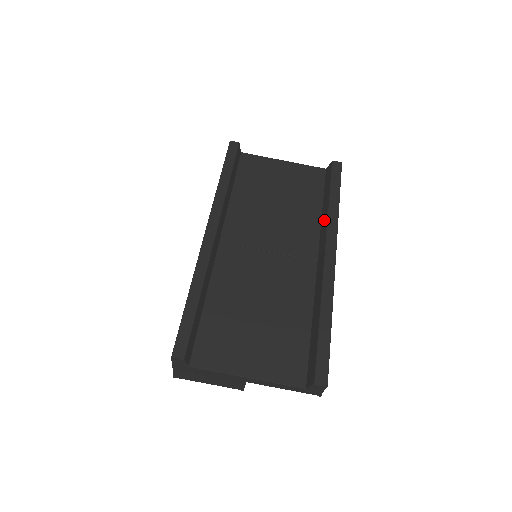
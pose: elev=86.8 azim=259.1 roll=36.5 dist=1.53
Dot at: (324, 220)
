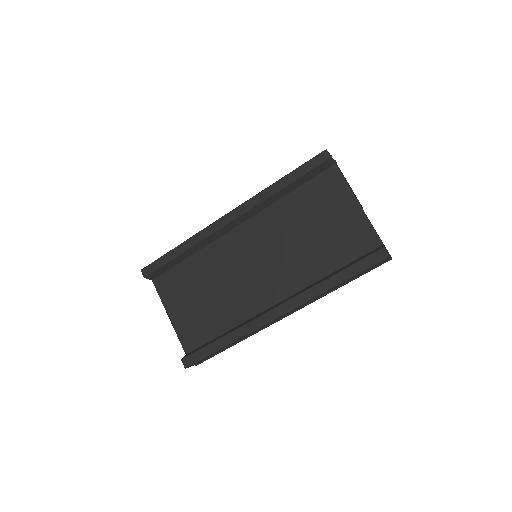
Dot at: (313, 285)
